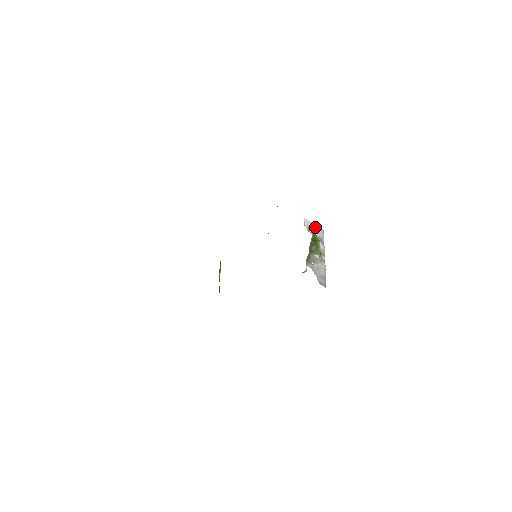
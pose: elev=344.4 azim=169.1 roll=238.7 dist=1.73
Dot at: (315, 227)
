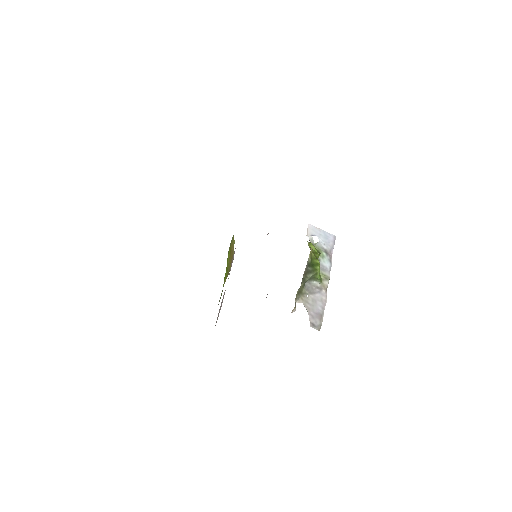
Dot at: (323, 234)
